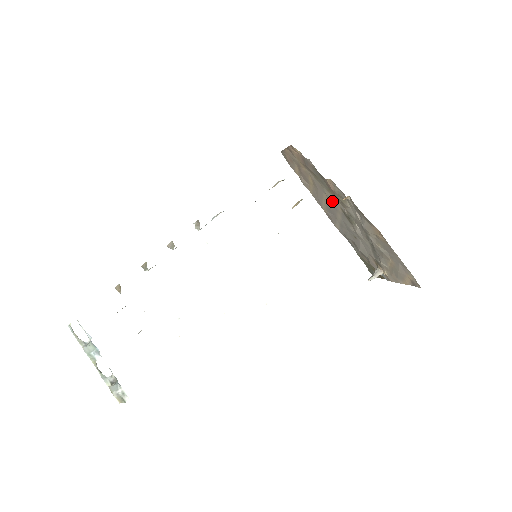
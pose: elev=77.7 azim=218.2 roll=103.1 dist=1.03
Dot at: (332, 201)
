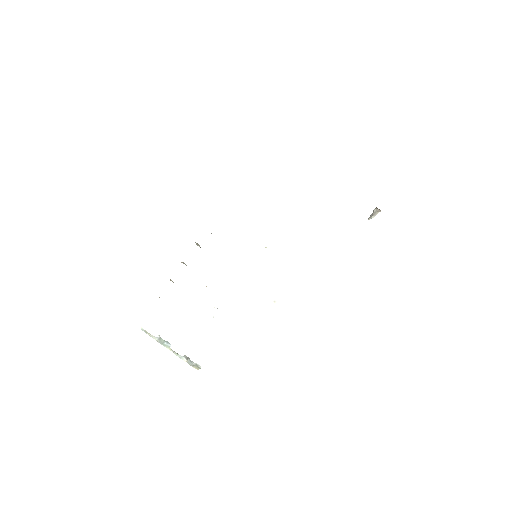
Dot at: occluded
